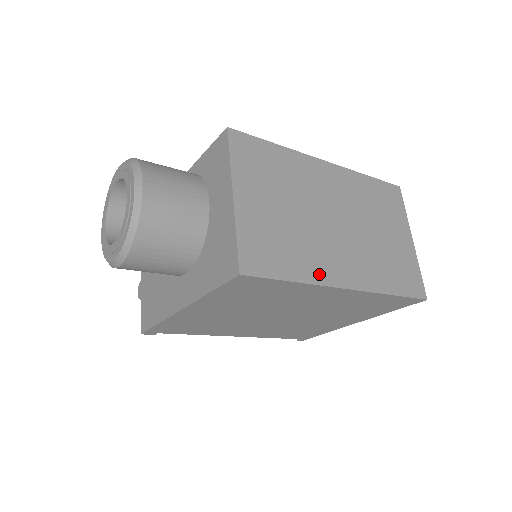
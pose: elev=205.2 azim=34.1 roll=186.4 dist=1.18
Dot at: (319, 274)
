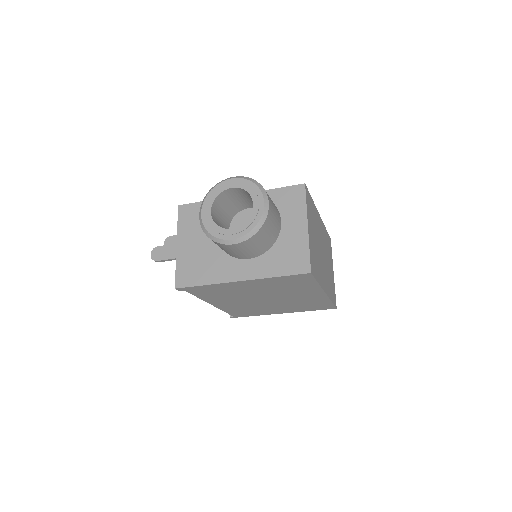
Dot at: (321, 281)
